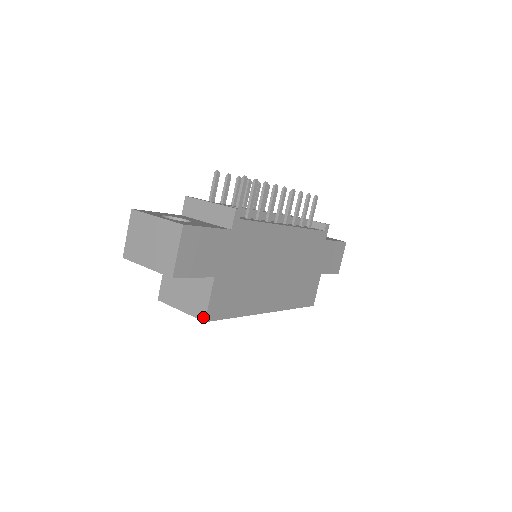
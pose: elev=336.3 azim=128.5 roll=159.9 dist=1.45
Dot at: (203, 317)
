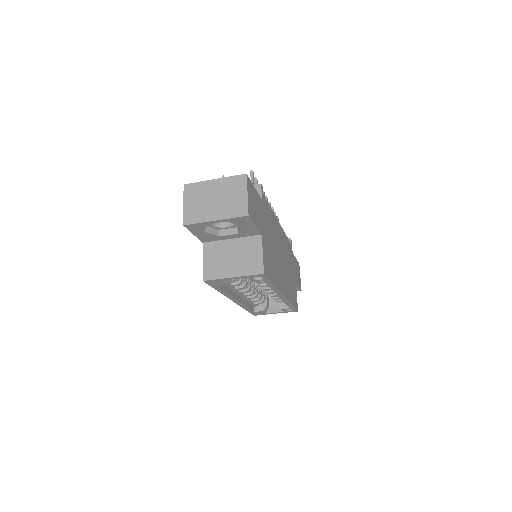
Dot at: (260, 270)
